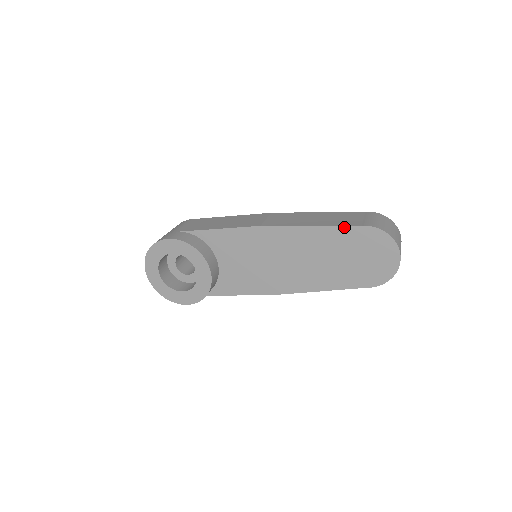
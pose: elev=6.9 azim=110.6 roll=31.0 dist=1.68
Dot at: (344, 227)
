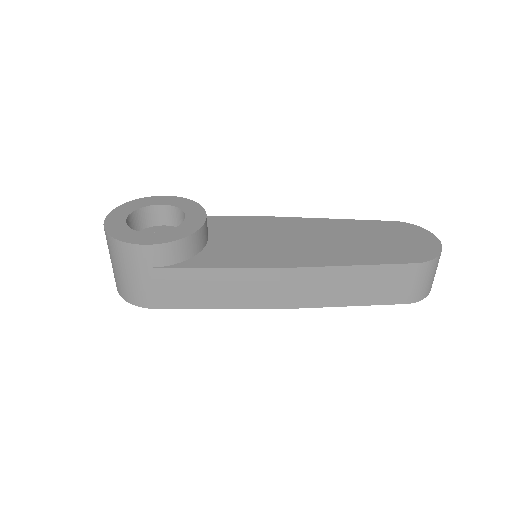
Dot at: (371, 221)
